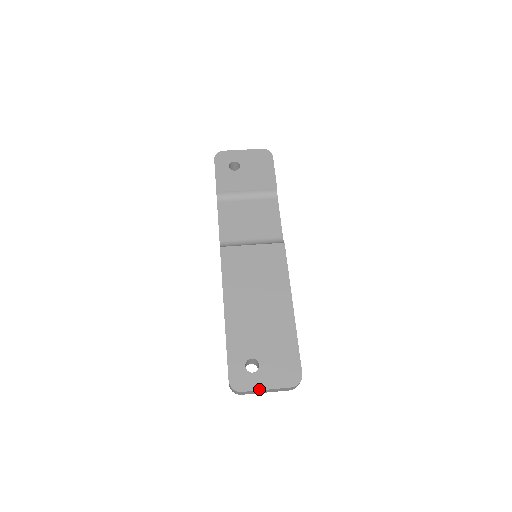
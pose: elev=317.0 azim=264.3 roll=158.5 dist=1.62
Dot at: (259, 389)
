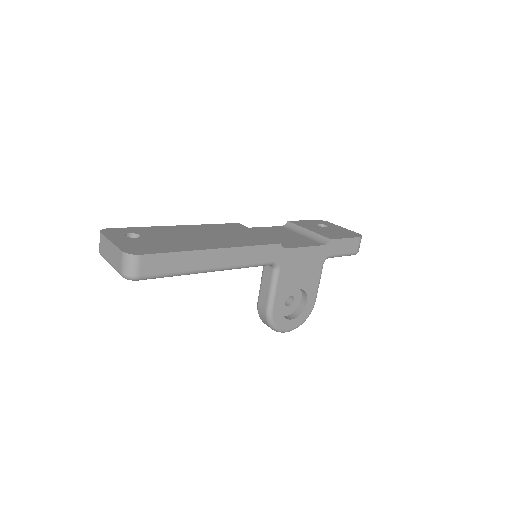
Dot at: (109, 238)
